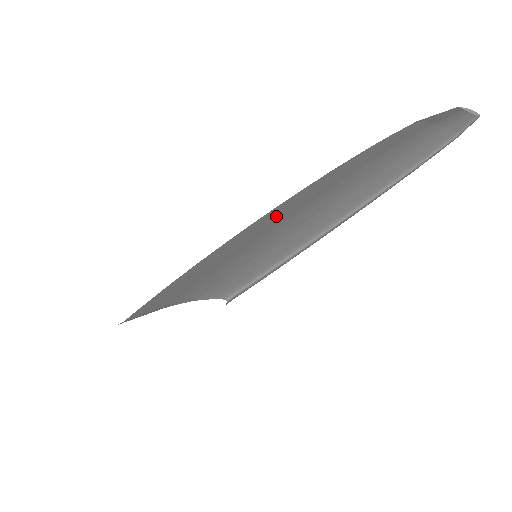
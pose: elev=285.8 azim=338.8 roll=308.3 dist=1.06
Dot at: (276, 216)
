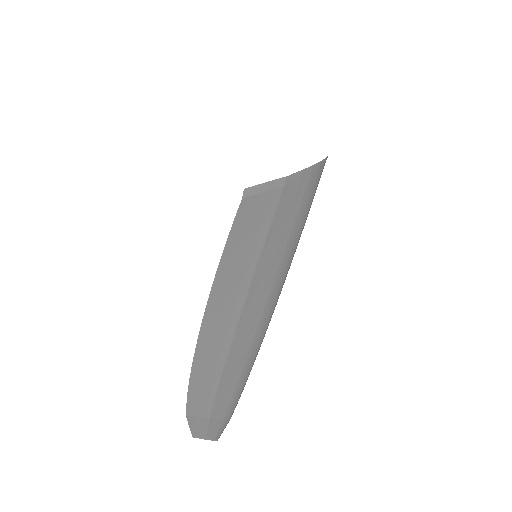
Dot at: occluded
